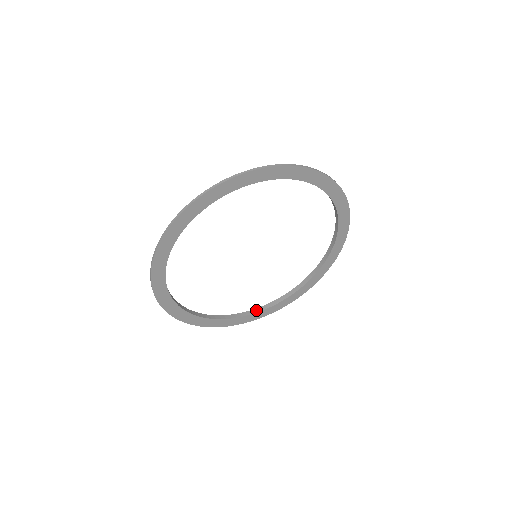
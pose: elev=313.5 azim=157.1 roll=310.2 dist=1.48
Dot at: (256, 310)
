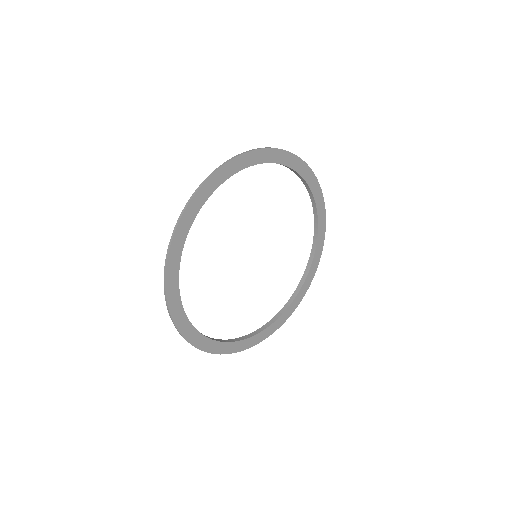
Dot at: (225, 340)
